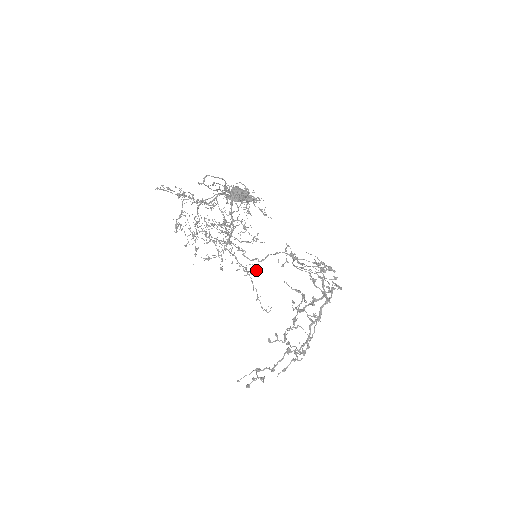
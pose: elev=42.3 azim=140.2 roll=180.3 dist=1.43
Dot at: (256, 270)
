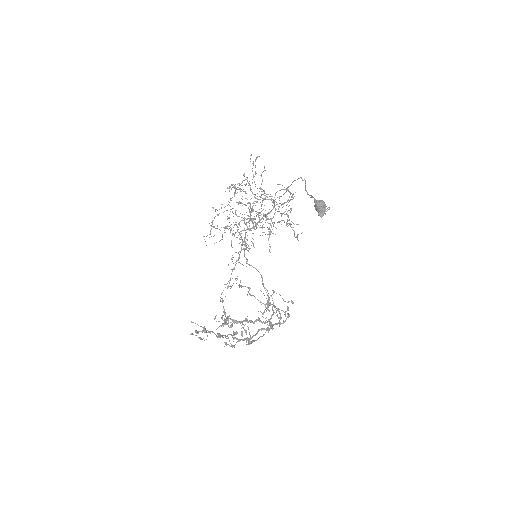
Dot at: occluded
